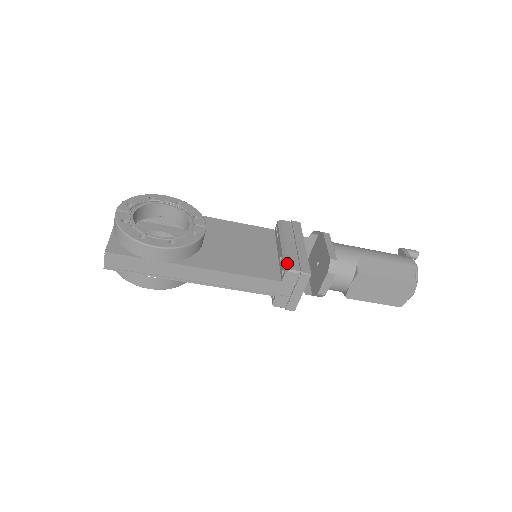
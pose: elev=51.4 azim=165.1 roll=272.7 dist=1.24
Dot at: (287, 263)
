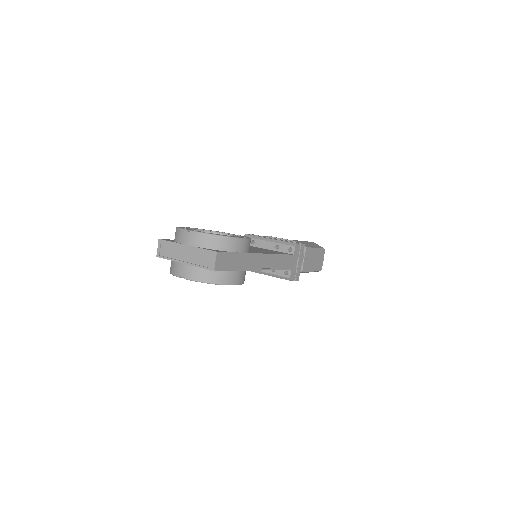
Dot at: (289, 243)
